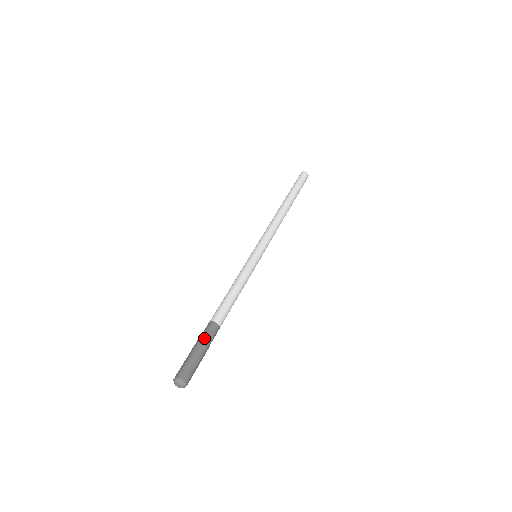
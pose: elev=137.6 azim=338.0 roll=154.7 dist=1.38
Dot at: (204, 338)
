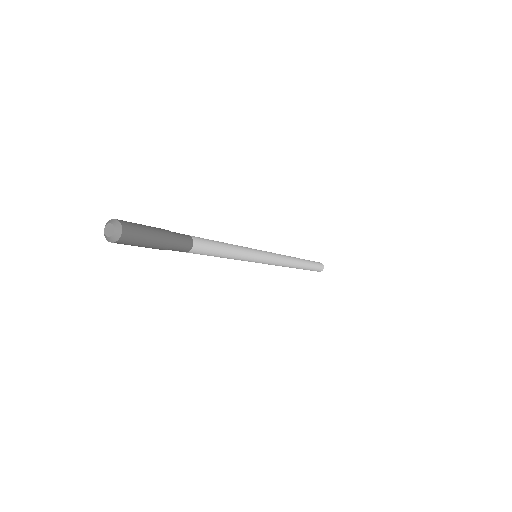
Dot at: (168, 230)
